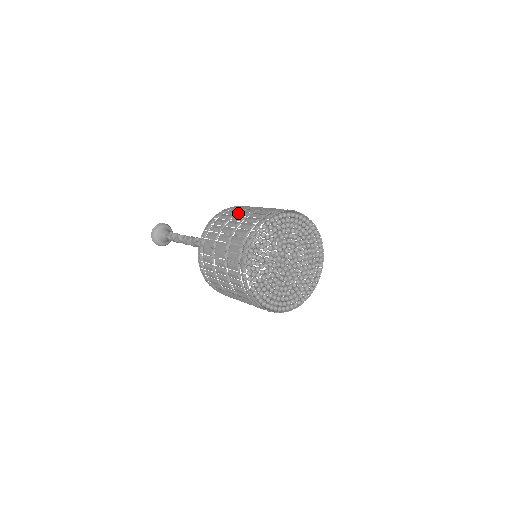
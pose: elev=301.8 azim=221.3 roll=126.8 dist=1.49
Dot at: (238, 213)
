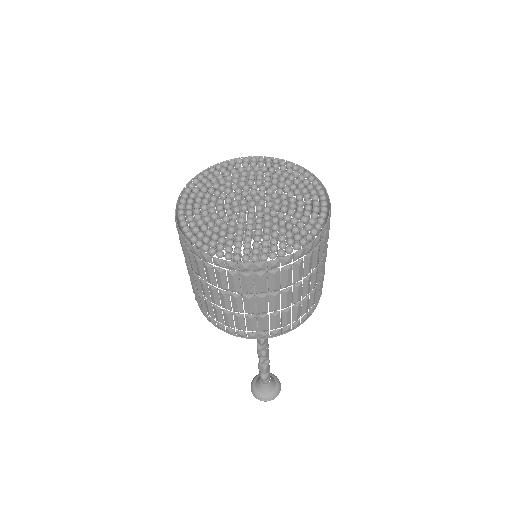
Dot at: occluded
